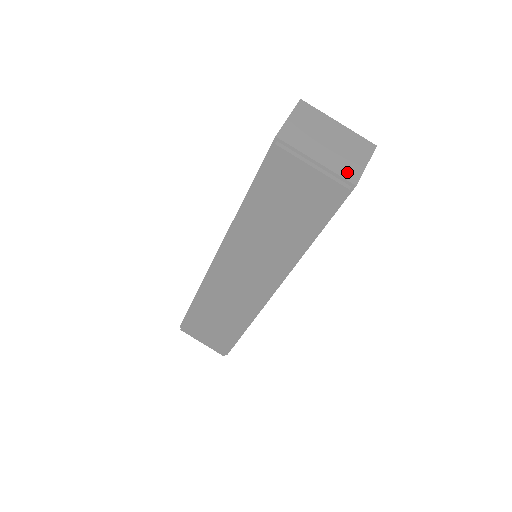
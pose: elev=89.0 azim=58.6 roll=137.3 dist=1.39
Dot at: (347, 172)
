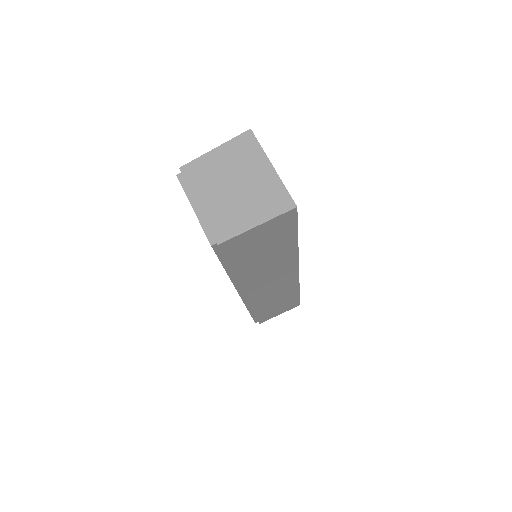
Dot at: (222, 227)
